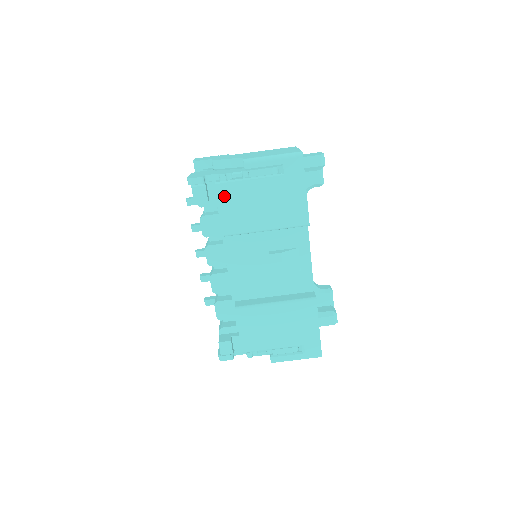
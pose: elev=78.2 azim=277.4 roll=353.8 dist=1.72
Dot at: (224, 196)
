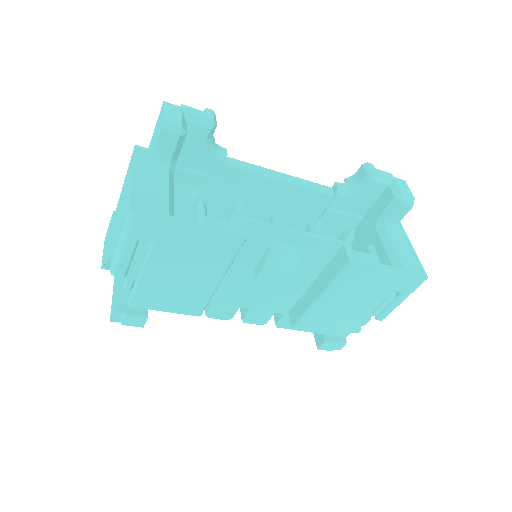
Dot at: (149, 304)
